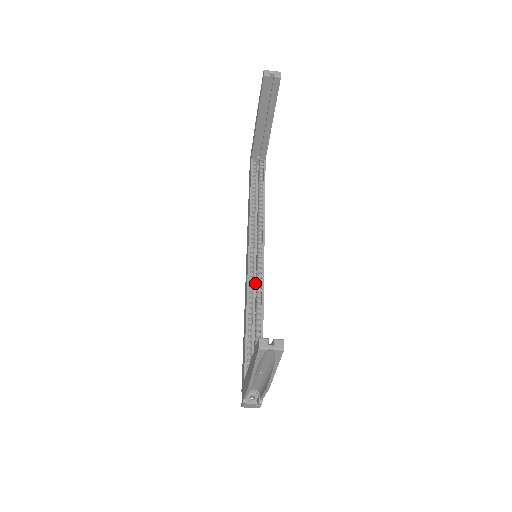
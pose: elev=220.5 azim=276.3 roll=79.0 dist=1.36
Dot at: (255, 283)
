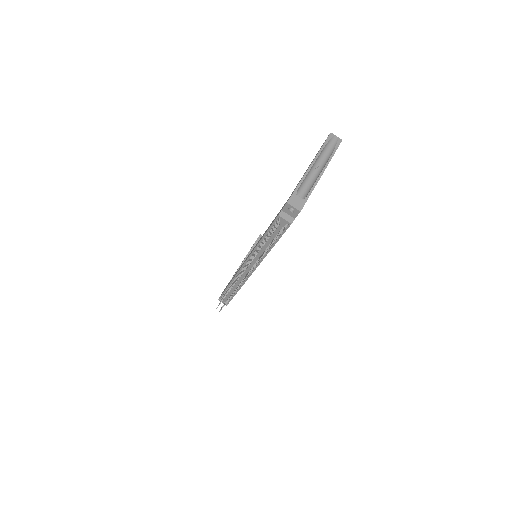
Dot at: occluded
